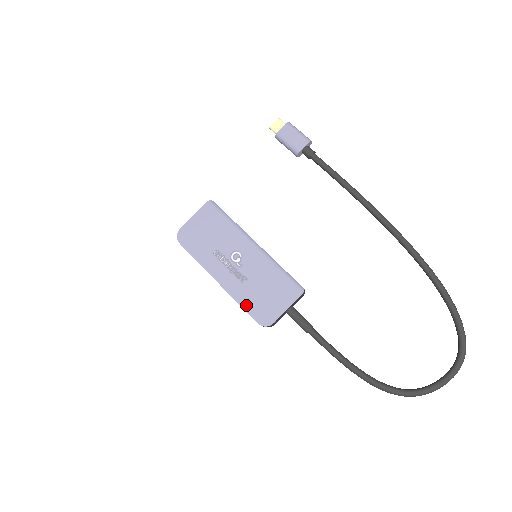
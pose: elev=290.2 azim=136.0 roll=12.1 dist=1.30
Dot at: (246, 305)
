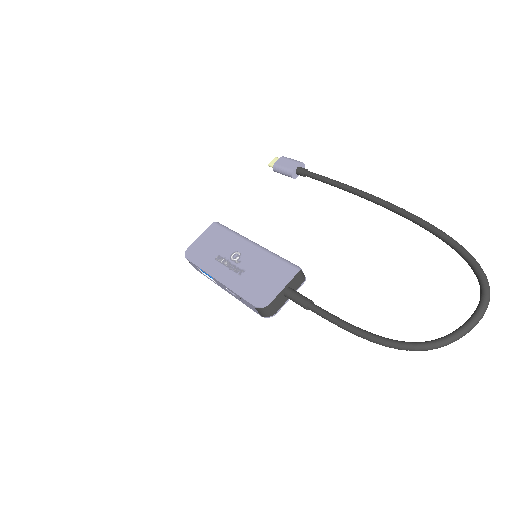
Dot at: (243, 293)
